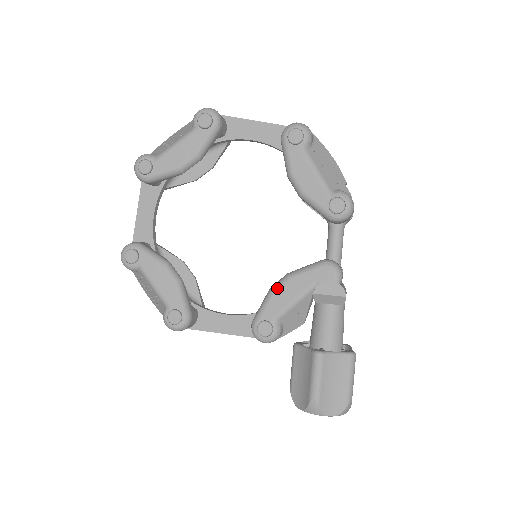
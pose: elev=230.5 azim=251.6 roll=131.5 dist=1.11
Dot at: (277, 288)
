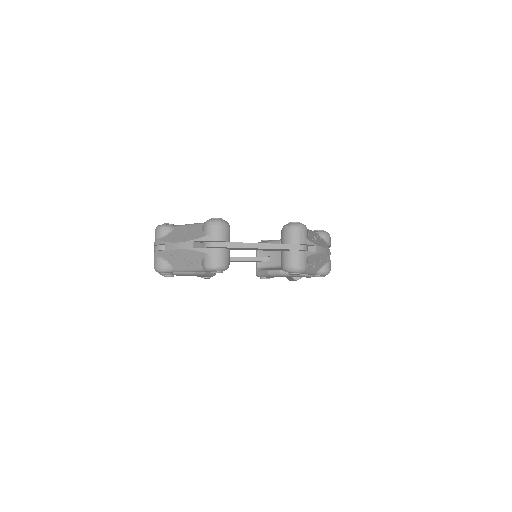
Dot at: occluded
